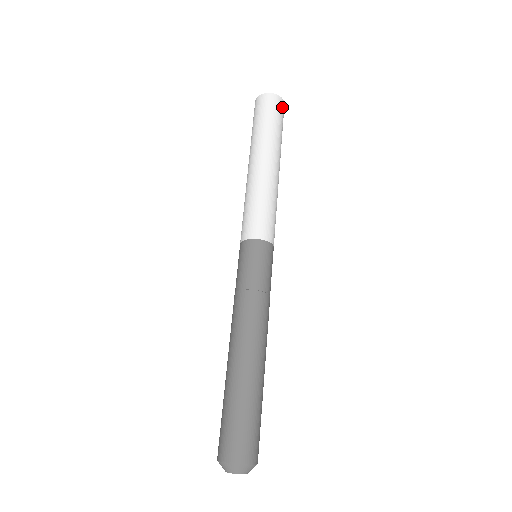
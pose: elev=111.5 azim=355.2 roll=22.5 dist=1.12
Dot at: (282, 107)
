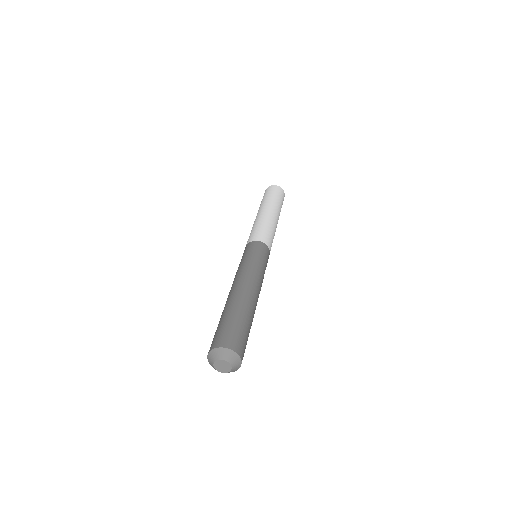
Dot at: (274, 188)
